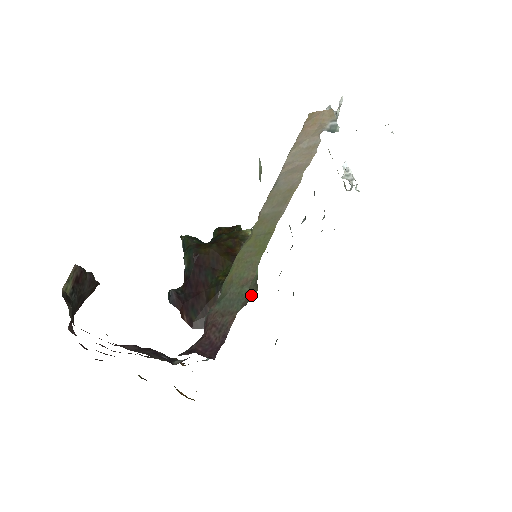
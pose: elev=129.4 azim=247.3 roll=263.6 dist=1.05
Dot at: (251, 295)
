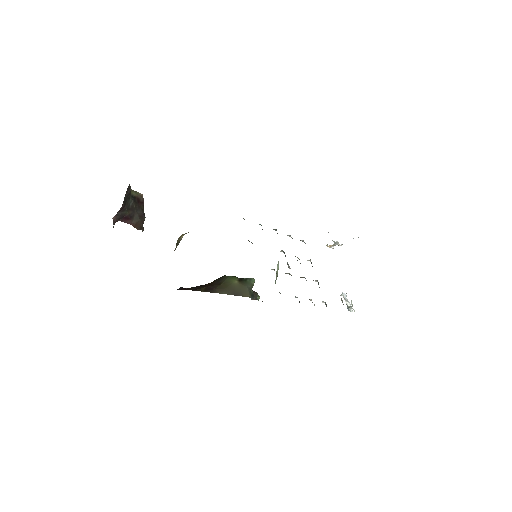
Dot at: (243, 293)
